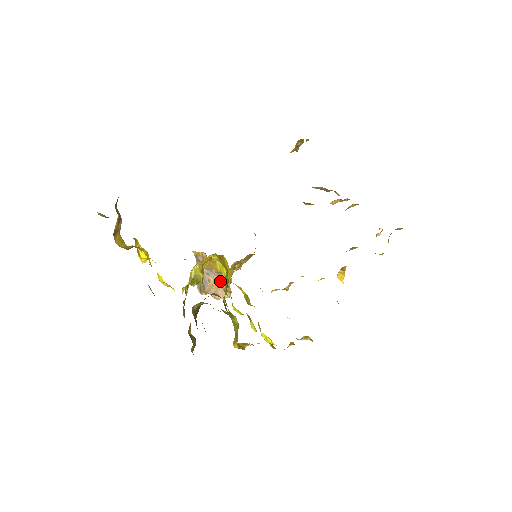
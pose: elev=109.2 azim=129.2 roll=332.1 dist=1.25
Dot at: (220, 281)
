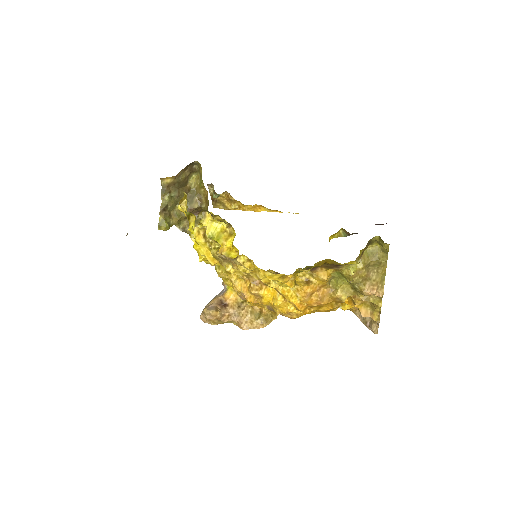
Dot at: (221, 303)
